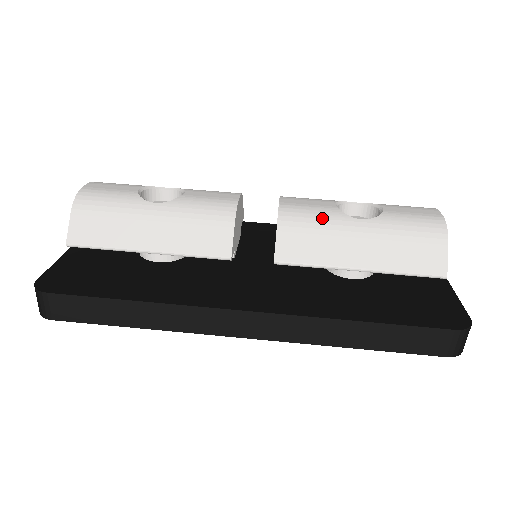
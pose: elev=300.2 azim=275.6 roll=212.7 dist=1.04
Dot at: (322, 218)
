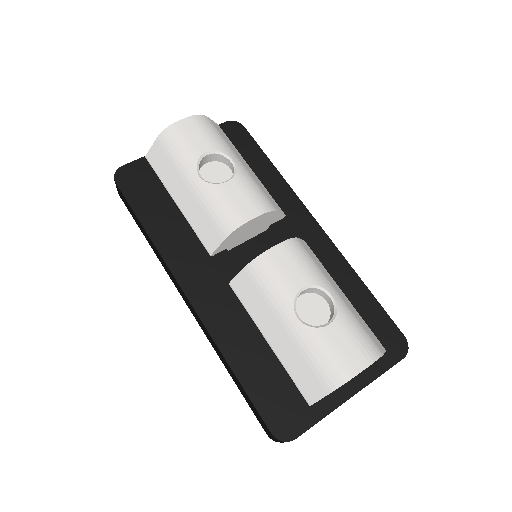
Dot at: (275, 290)
